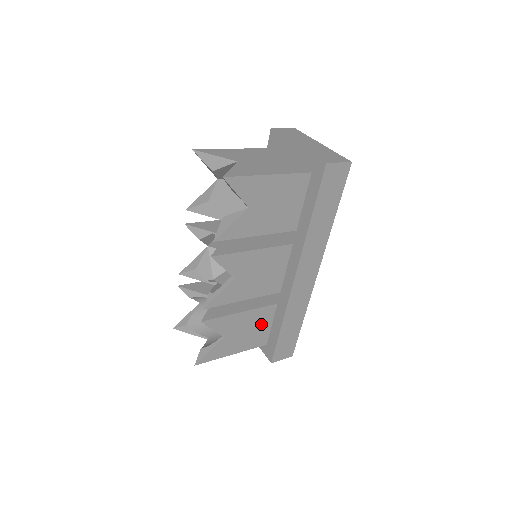
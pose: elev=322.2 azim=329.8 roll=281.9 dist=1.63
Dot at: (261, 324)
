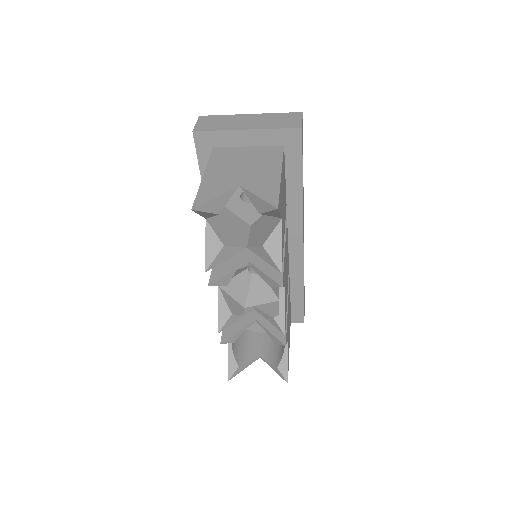
Dot at: (289, 303)
